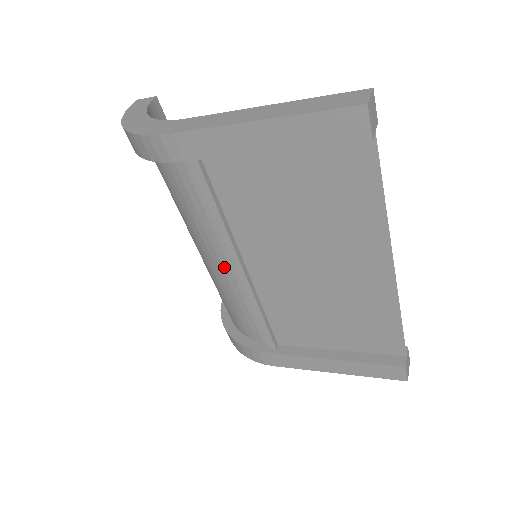
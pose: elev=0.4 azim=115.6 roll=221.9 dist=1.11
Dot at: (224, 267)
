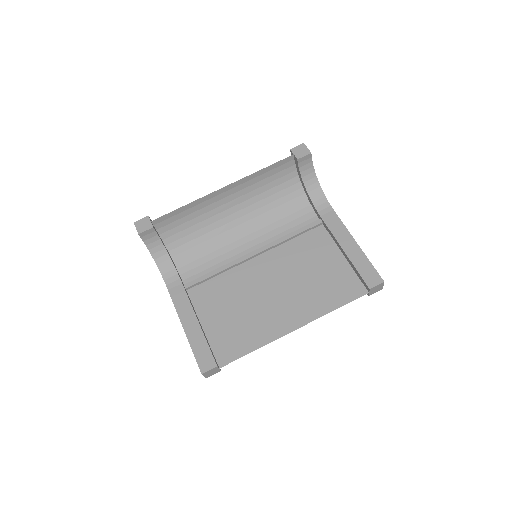
Dot at: (251, 242)
